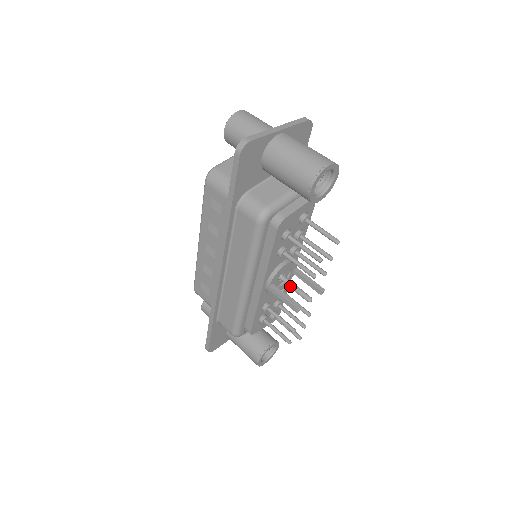
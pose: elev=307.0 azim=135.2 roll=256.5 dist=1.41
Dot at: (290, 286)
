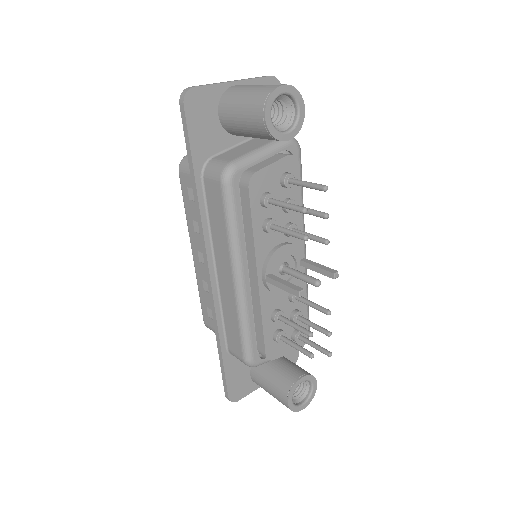
Dot at: (293, 274)
